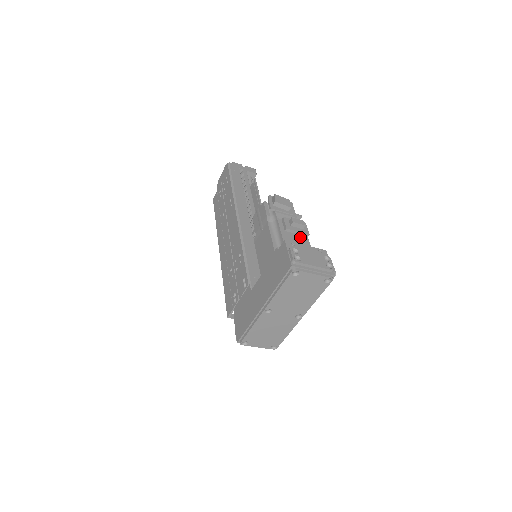
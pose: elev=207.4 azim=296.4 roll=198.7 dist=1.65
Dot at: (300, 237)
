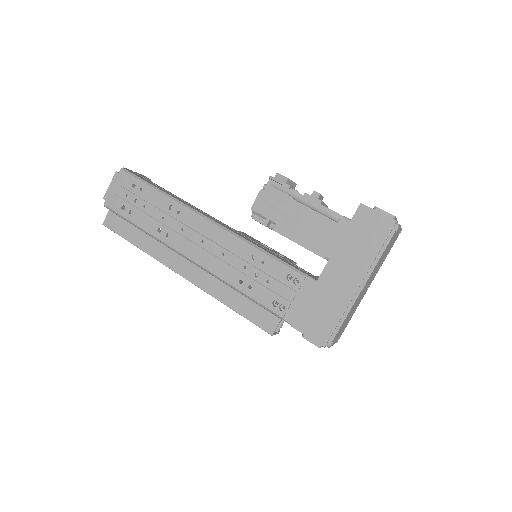
Dot at: occluded
